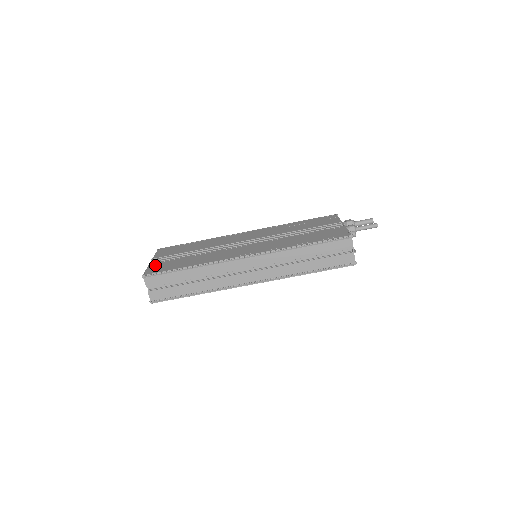
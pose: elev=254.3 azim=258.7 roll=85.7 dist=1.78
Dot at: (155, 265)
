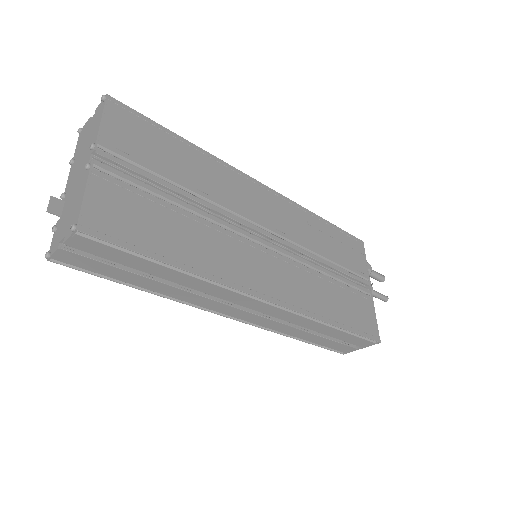
Dot at: (105, 192)
